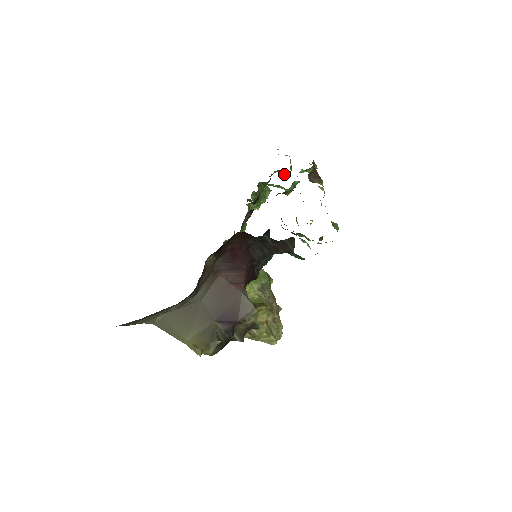
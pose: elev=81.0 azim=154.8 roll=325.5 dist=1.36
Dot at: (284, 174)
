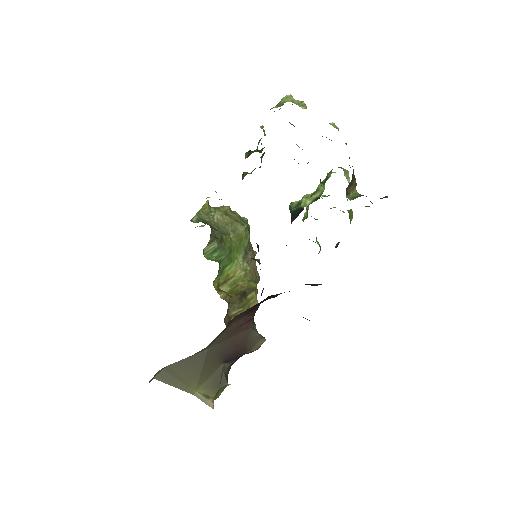
Dot at: occluded
